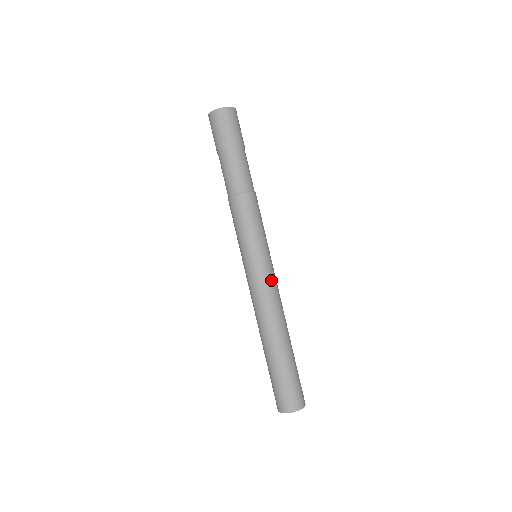
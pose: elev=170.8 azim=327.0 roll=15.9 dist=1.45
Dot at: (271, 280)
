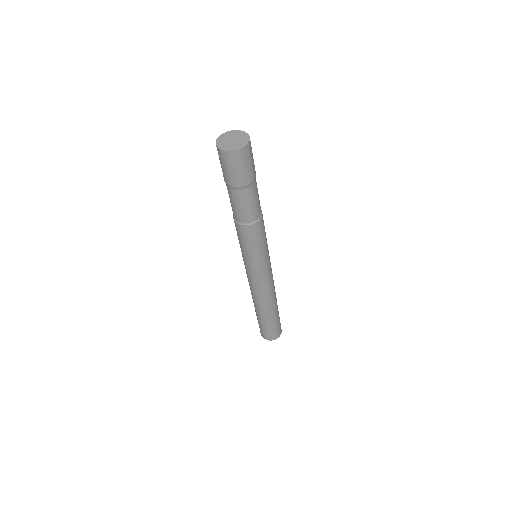
Dot at: occluded
